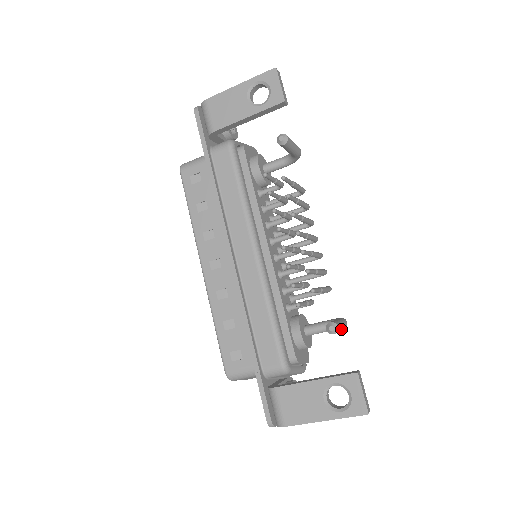
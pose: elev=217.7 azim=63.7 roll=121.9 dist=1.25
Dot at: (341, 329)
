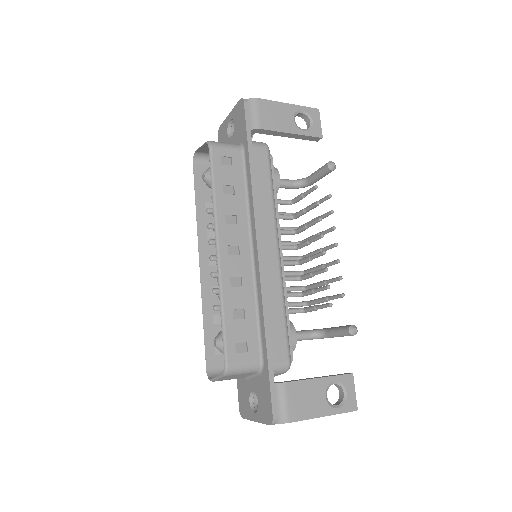
Dot at: occluded
